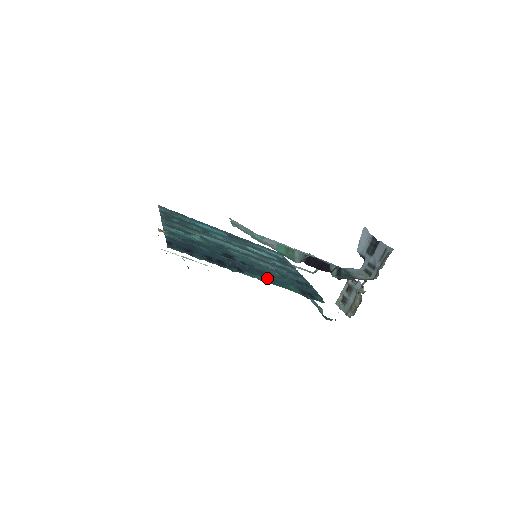
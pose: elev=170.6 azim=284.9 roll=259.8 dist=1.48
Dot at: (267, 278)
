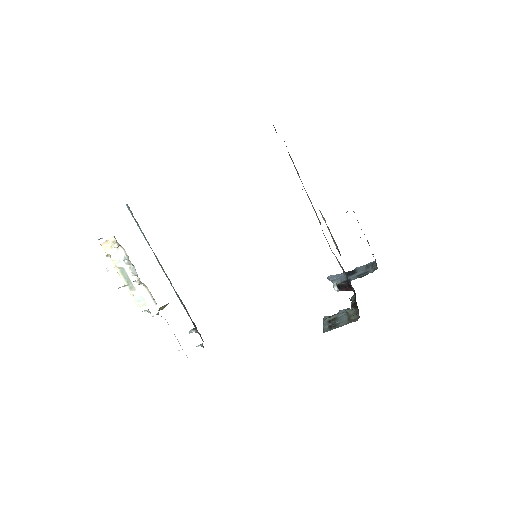
Dot at: occluded
